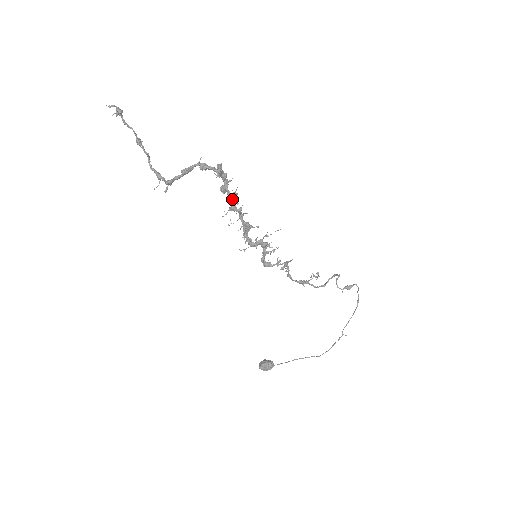
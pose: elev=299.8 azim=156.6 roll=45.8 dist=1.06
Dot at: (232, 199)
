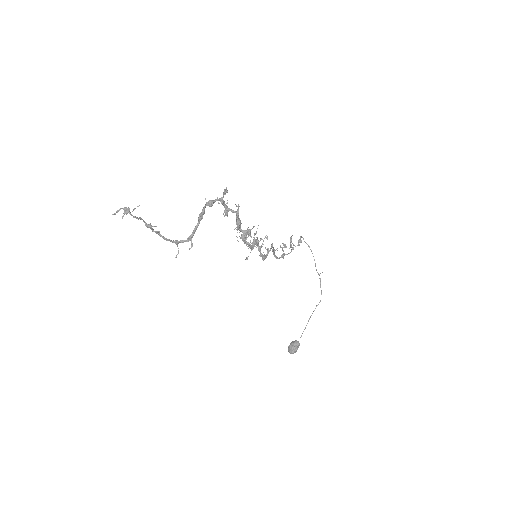
Dot at: (238, 213)
